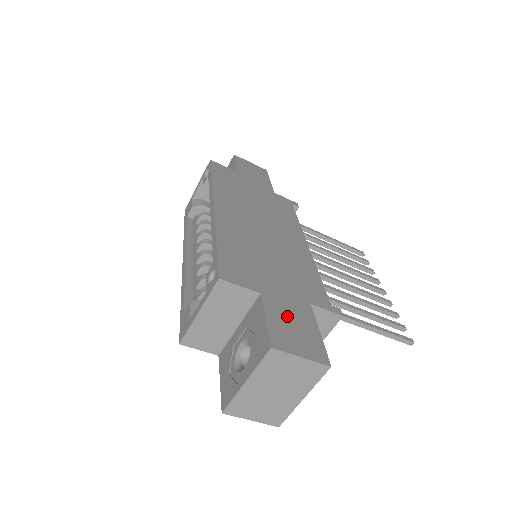
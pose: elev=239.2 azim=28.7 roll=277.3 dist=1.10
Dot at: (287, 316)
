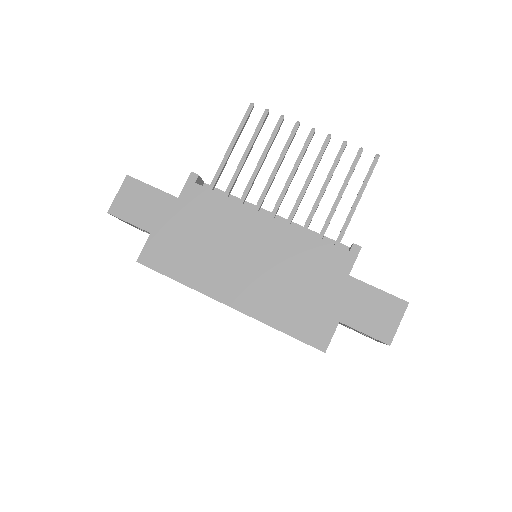
Dot at: (362, 311)
